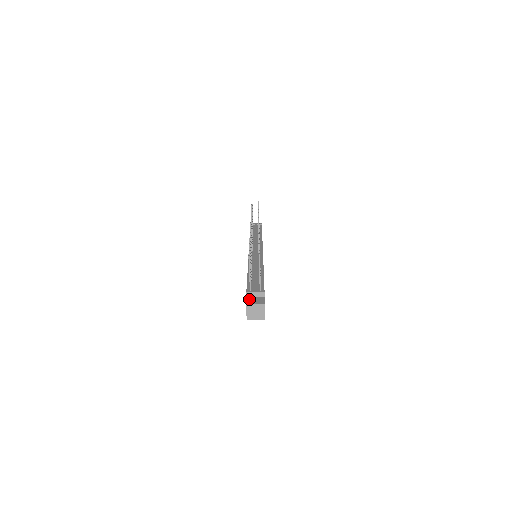
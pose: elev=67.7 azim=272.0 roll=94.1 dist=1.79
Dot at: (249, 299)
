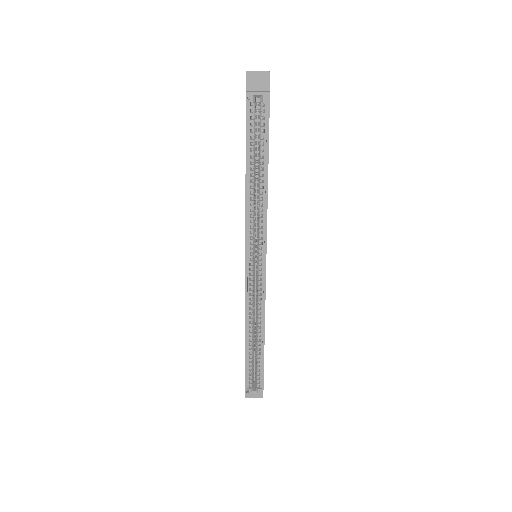
Dot at: occluded
